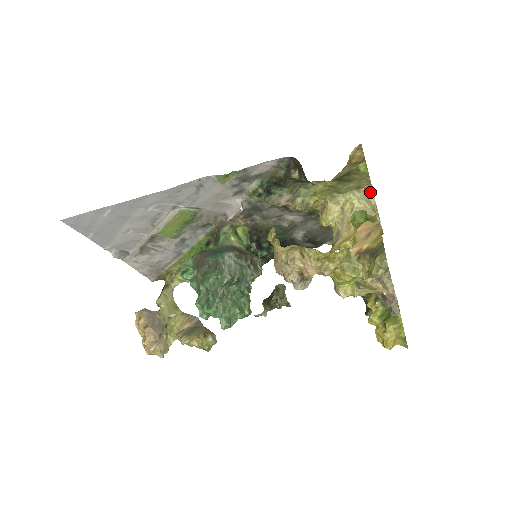
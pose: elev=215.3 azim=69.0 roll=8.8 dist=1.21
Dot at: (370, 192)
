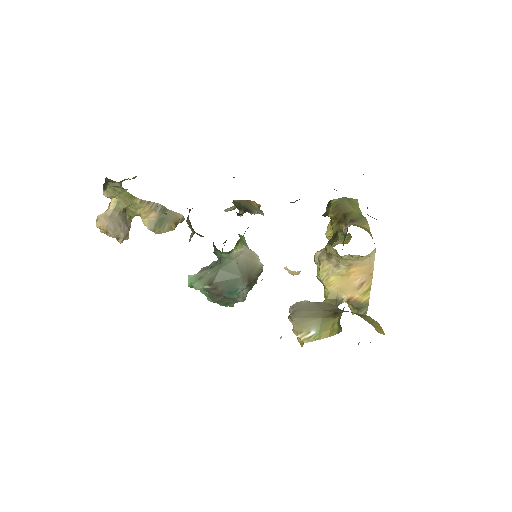
Dot at: occluded
